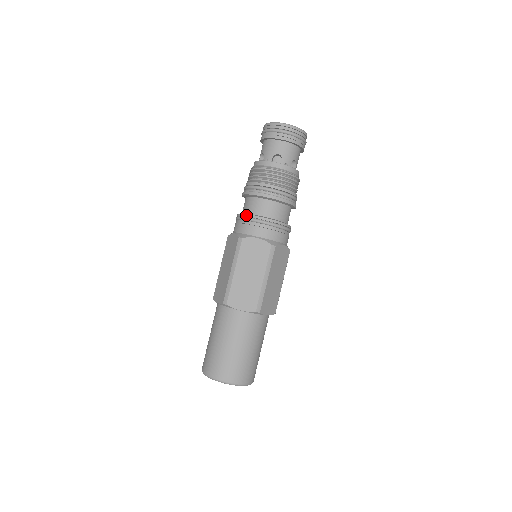
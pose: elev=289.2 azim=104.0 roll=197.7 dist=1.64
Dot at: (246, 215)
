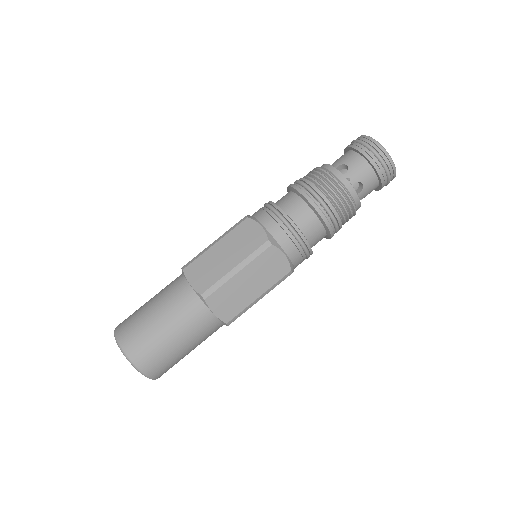
Dot at: (270, 202)
